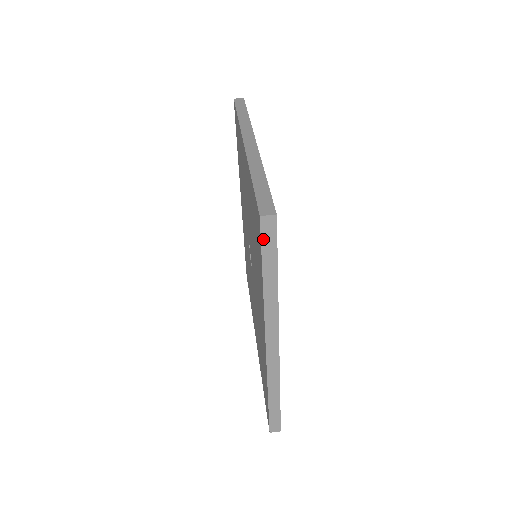
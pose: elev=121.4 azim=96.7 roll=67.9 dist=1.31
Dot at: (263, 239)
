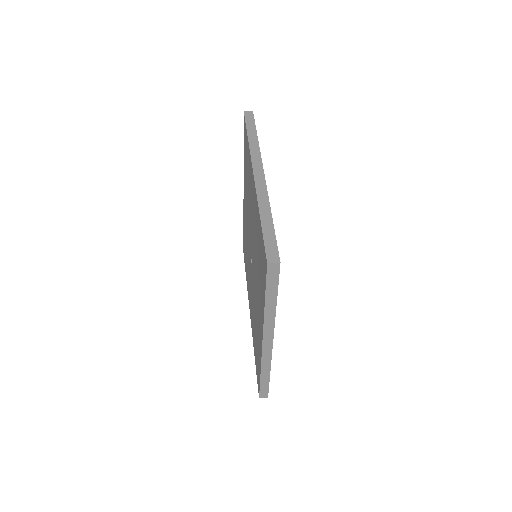
Dot at: (246, 119)
